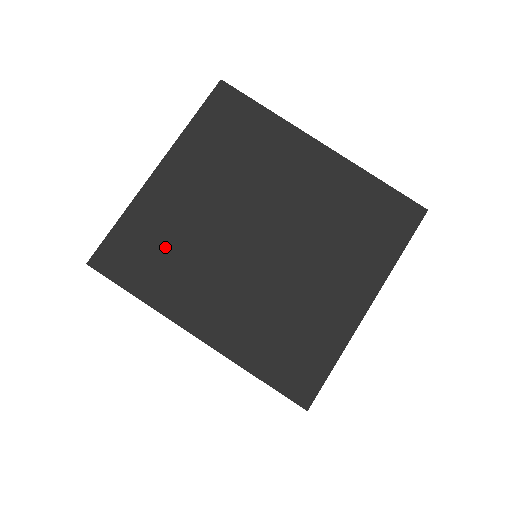
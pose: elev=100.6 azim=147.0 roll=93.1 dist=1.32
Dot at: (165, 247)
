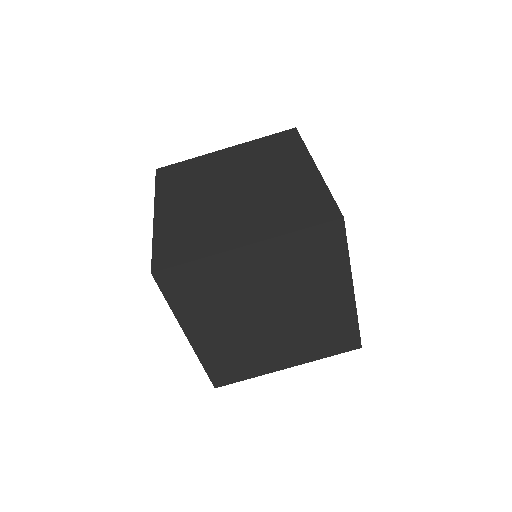
Dot at: (210, 291)
